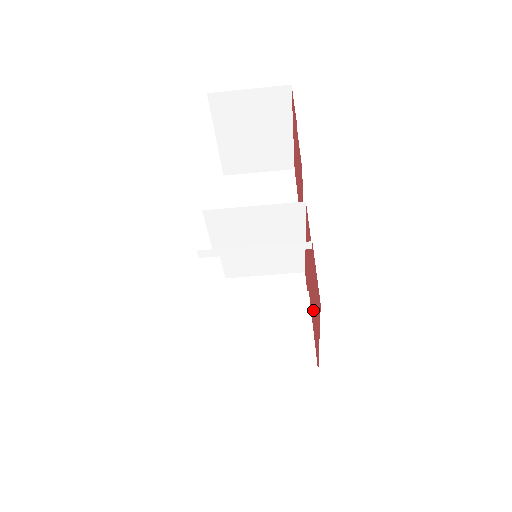
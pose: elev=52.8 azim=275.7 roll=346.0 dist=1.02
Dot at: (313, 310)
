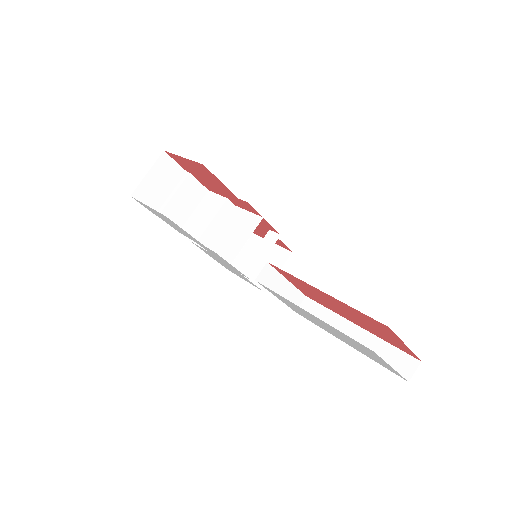
Dot at: (208, 177)
